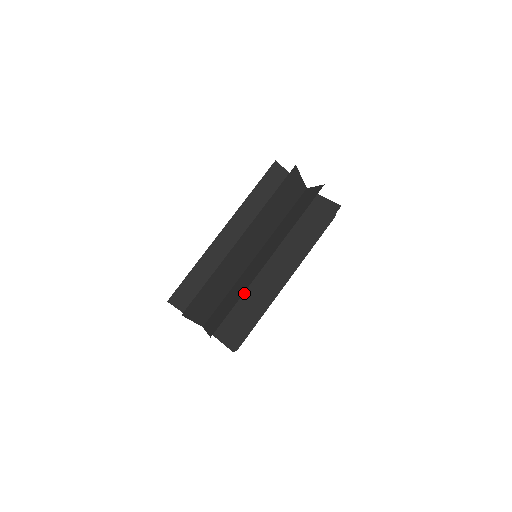
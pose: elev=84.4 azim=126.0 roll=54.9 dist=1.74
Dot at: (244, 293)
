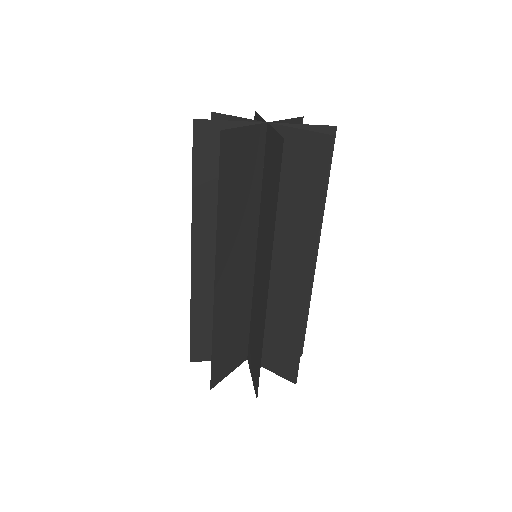
Dot at: (269, 310)
